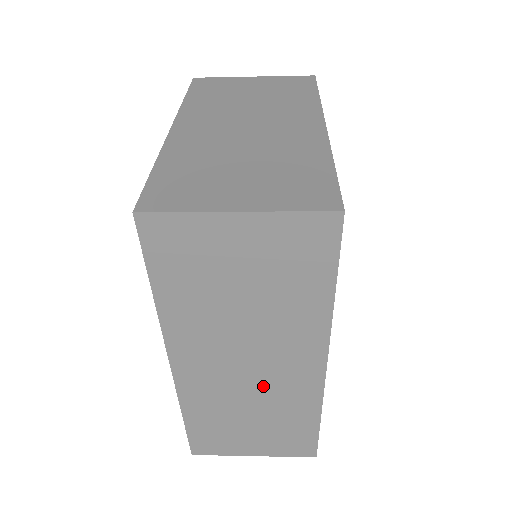
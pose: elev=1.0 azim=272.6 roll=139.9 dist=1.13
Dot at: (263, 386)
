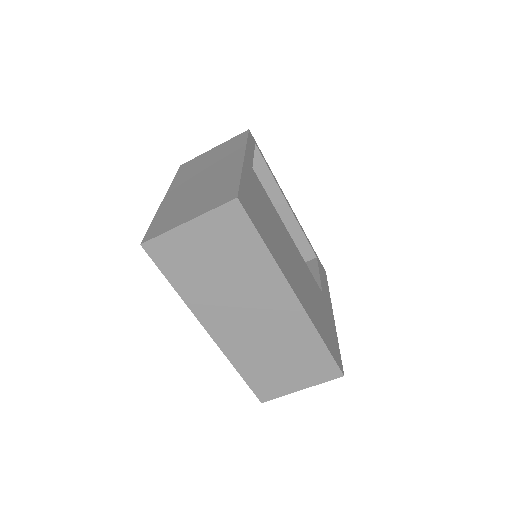
Dot at: (270, 328)
